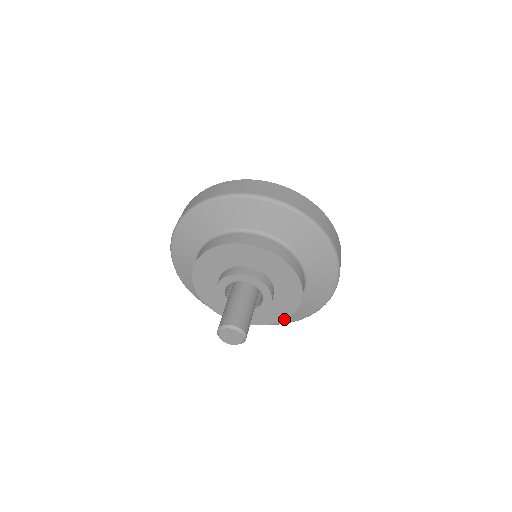
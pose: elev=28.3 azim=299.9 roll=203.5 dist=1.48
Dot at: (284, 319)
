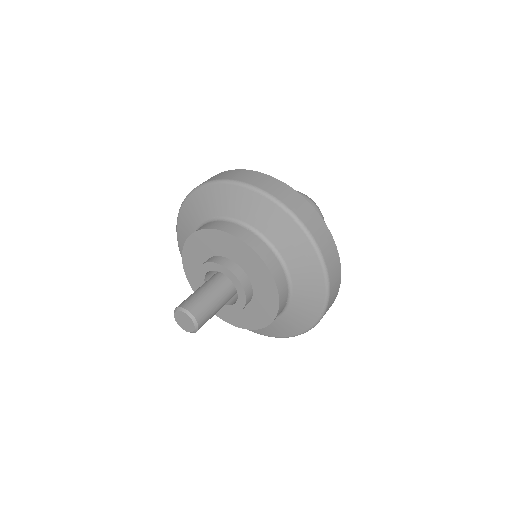
Dot at: (249, 329)
